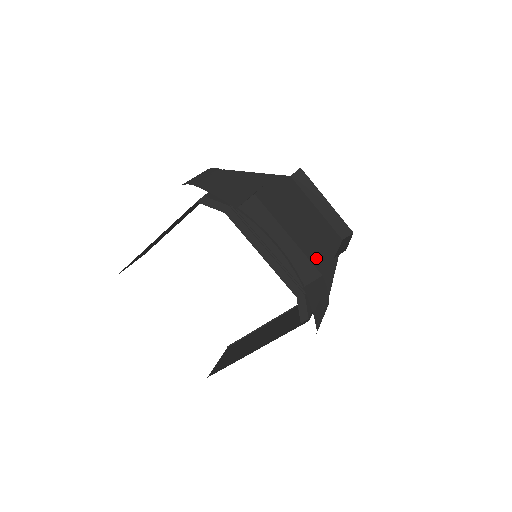
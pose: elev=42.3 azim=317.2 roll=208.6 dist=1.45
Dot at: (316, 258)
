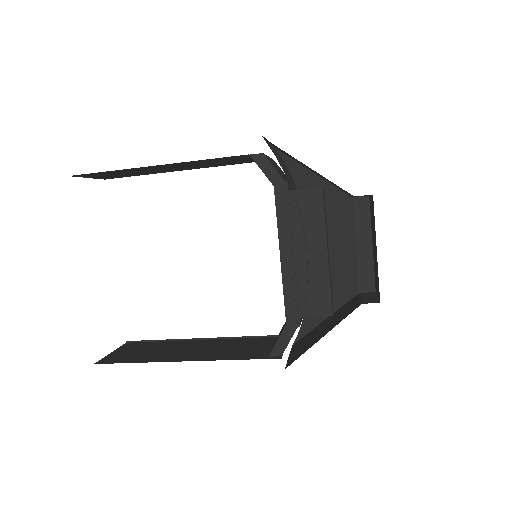
Dot at: (331, 294)
